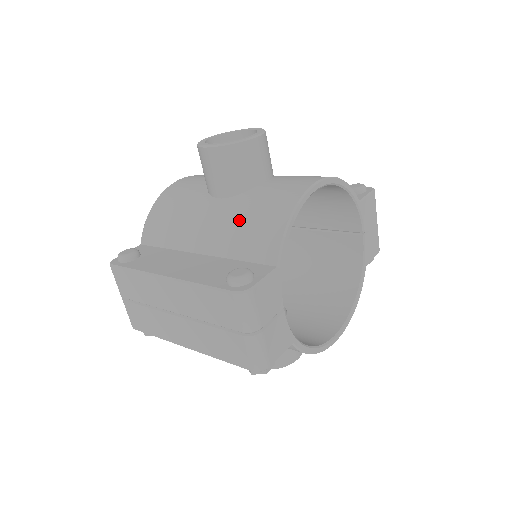
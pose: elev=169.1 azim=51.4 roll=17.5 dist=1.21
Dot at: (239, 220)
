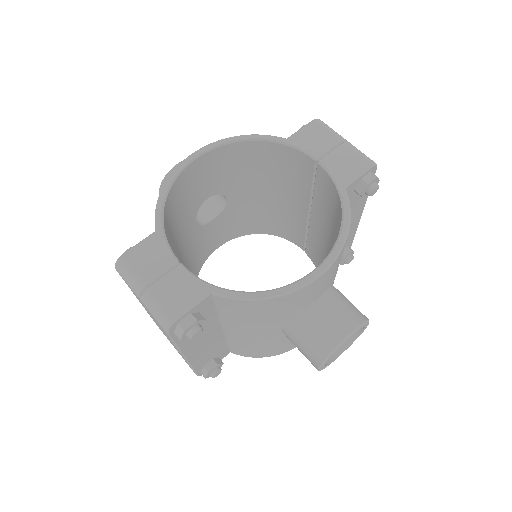
Dot at: occluded
